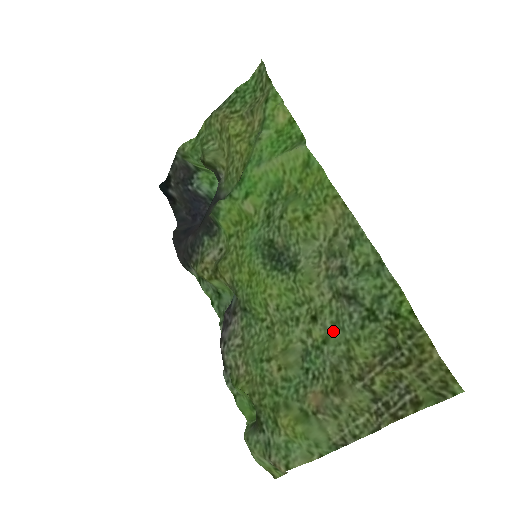
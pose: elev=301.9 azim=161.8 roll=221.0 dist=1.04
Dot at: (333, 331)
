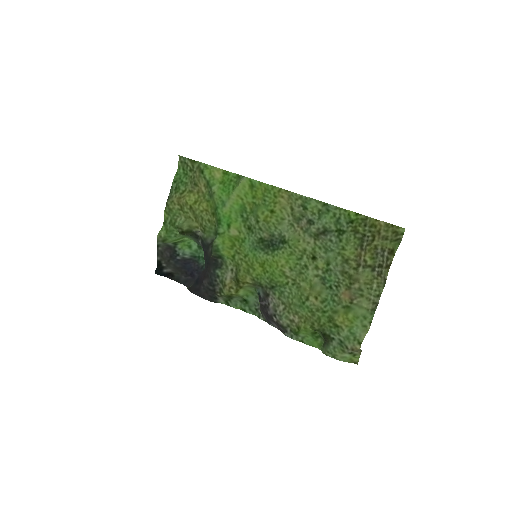
Dot at: (328, 256)
